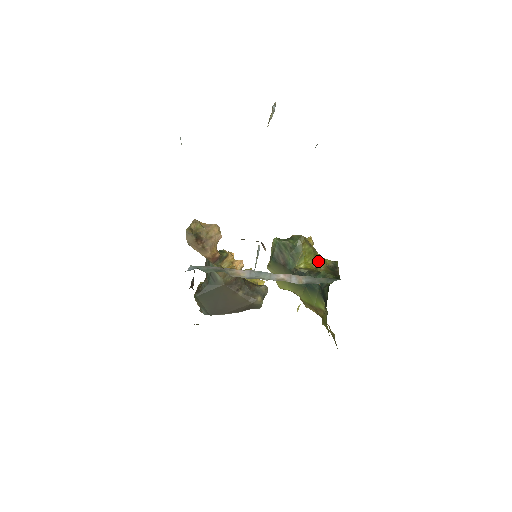
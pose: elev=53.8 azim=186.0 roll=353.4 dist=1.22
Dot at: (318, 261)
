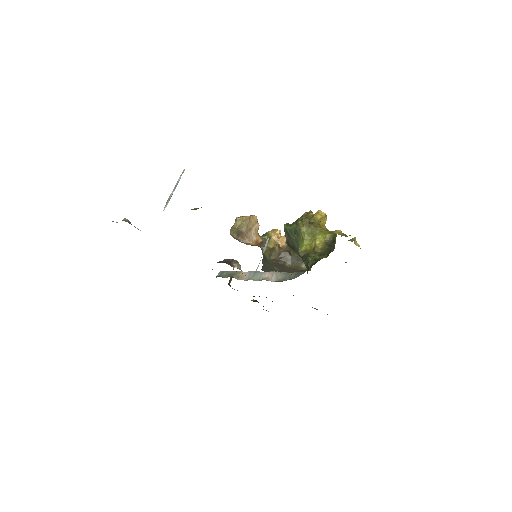
Dot at: (317, 239)
